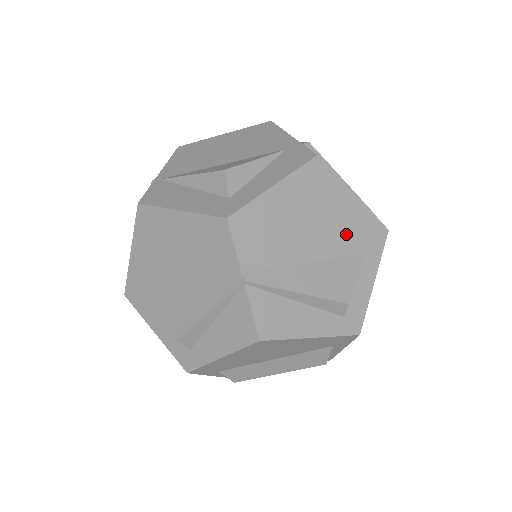
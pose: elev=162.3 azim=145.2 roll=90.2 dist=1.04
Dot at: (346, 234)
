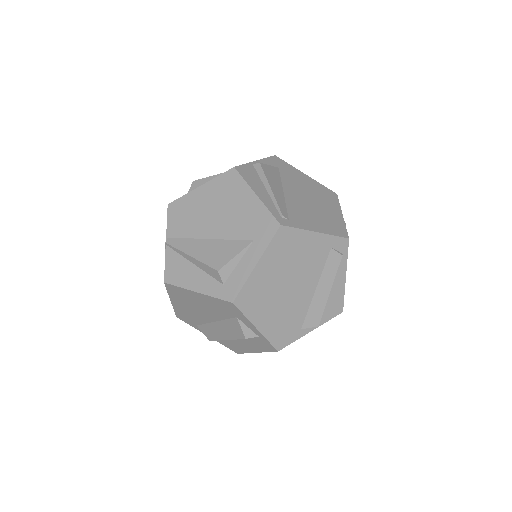
Dot at: (242, 223)
